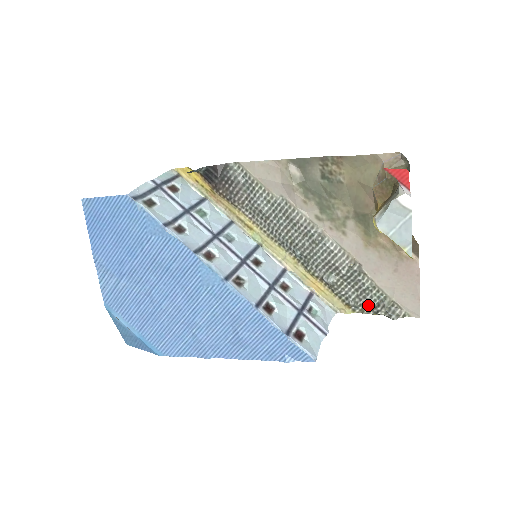
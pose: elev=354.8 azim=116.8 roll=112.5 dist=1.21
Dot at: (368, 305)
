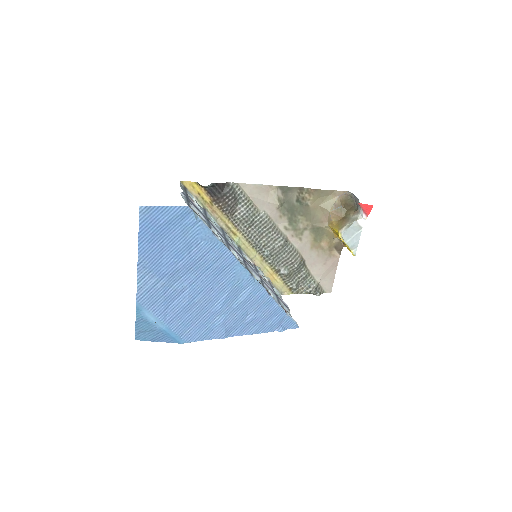
Dot at: (303, 288)
